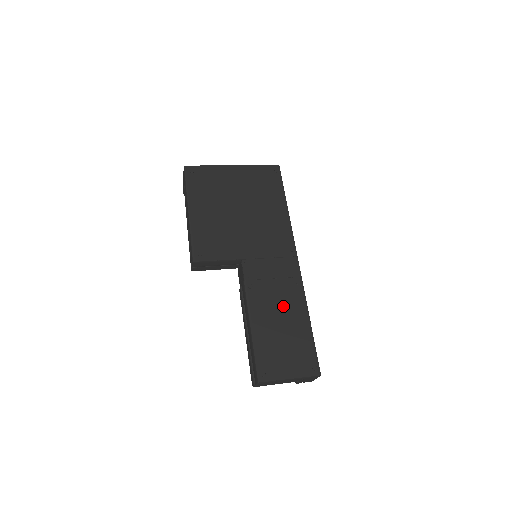
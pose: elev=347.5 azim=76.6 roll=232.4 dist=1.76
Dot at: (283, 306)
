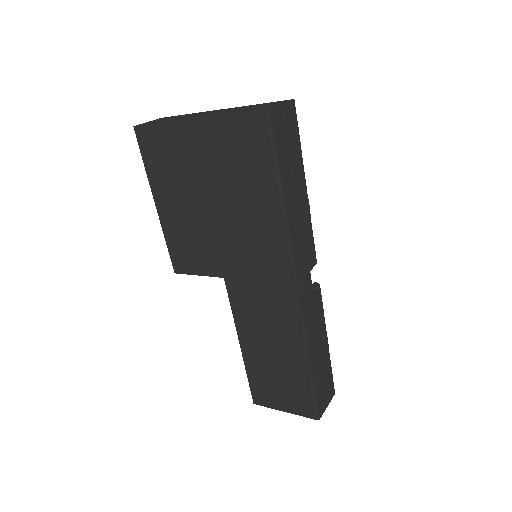
Dot at: (276, 343)
